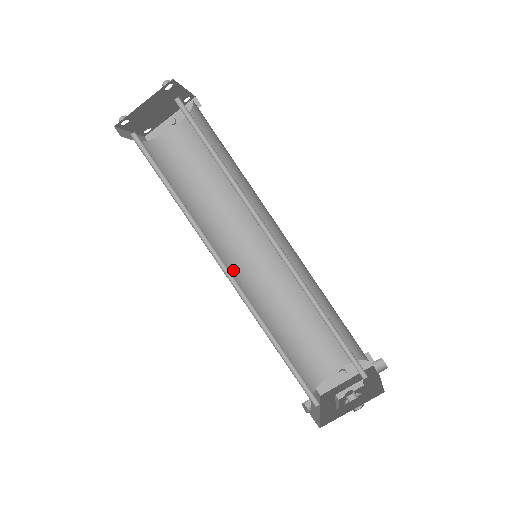
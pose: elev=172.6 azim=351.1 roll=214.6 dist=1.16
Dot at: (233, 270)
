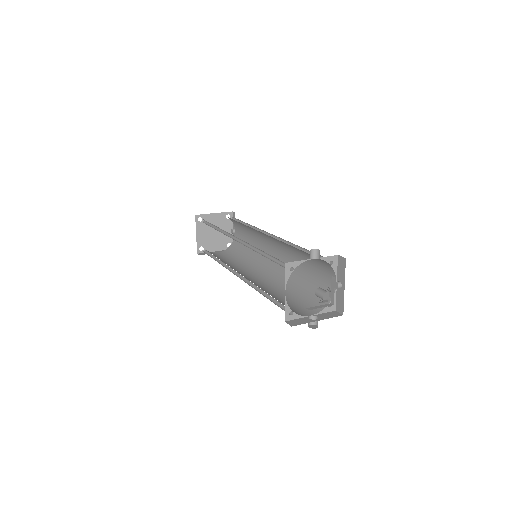
Dot at: (265, 275)
